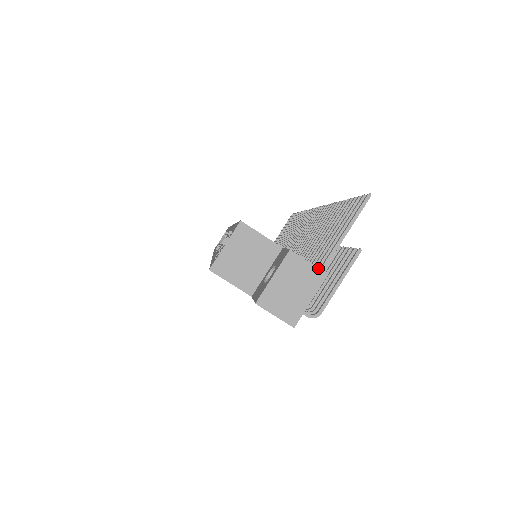
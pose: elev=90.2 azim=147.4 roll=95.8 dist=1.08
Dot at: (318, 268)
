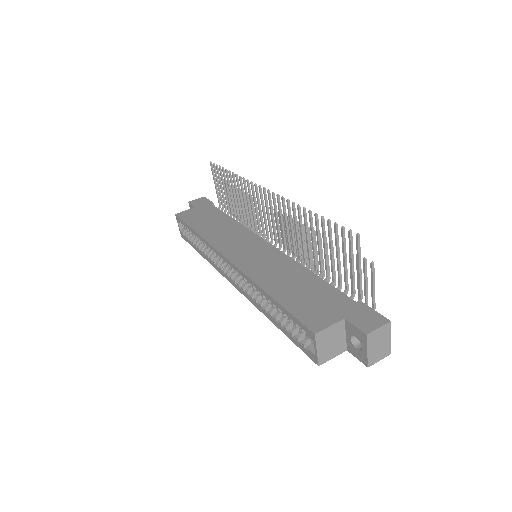
Dot at: (385, 325)
